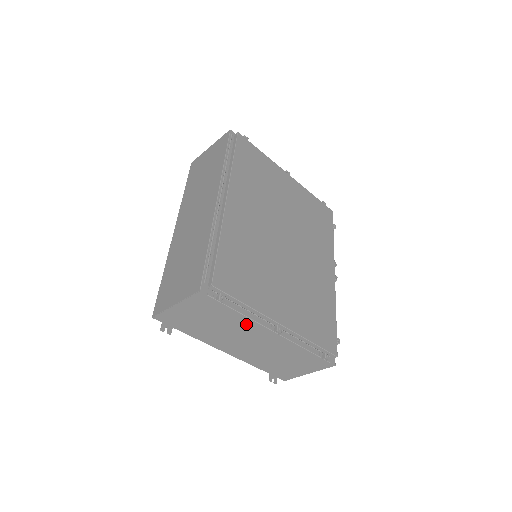
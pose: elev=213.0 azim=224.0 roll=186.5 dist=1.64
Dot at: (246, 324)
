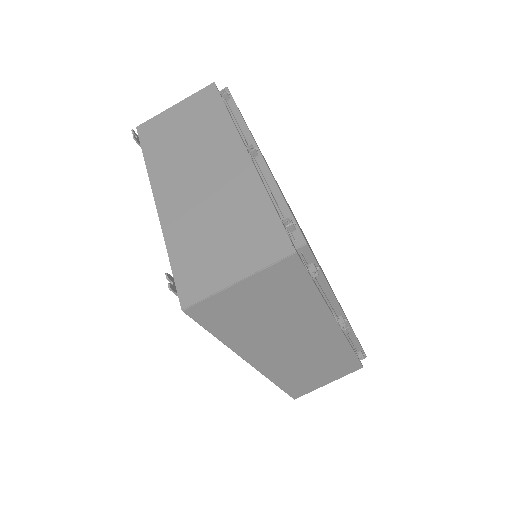
Dot at: (223, 135)
